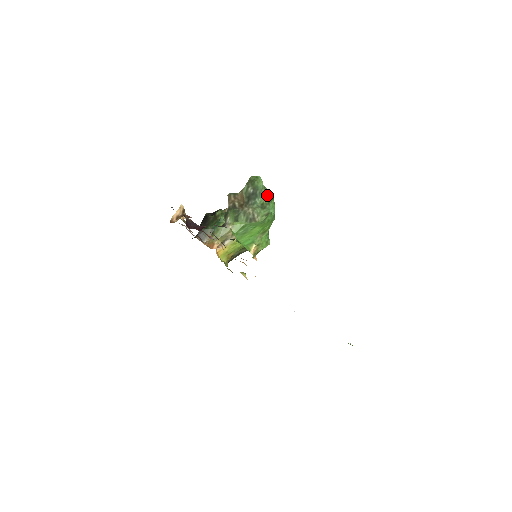
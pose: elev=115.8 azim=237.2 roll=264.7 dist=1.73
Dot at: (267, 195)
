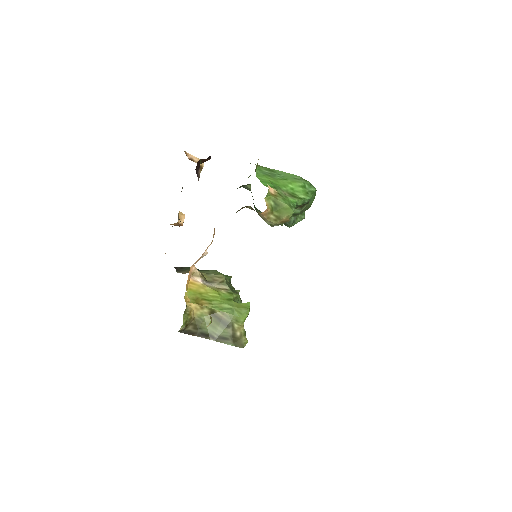
Dot at: occluded
